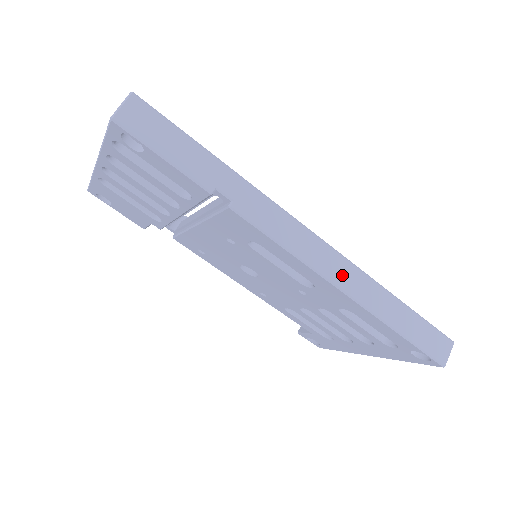
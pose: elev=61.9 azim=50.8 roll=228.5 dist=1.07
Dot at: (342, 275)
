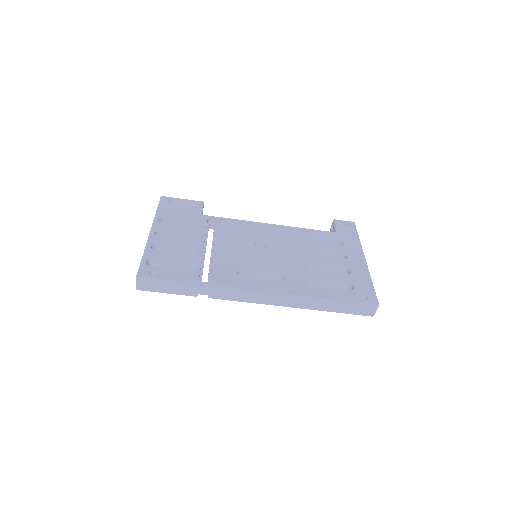
Dot at: (285, 302)
